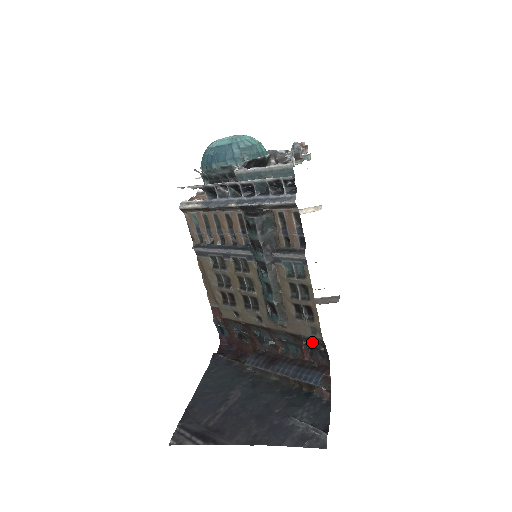
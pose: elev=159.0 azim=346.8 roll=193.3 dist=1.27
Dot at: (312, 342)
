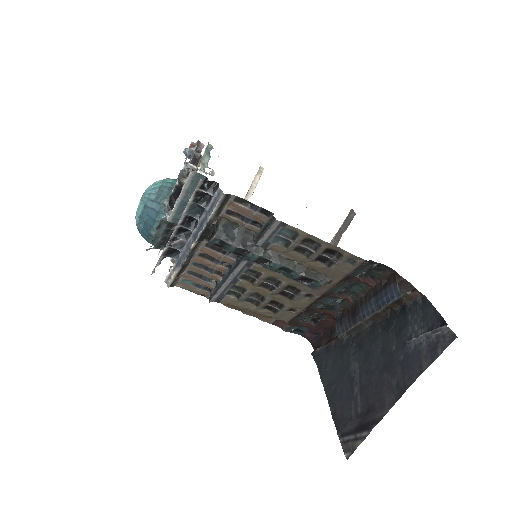
Dot at: (362, 269)
